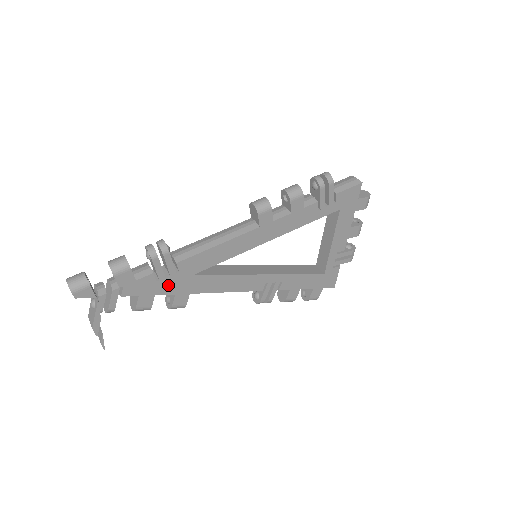
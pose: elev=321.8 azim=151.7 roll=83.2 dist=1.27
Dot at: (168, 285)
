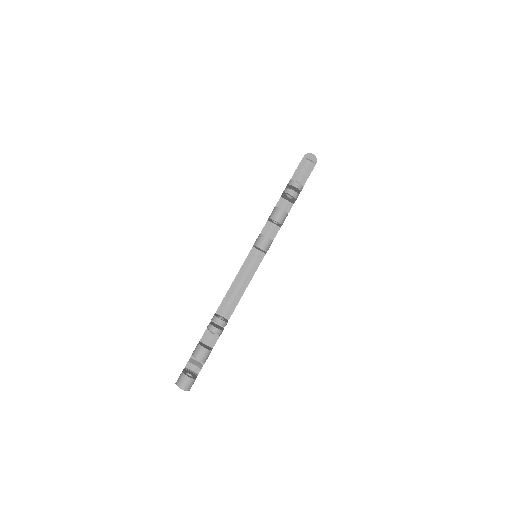
Dot at: occluded
